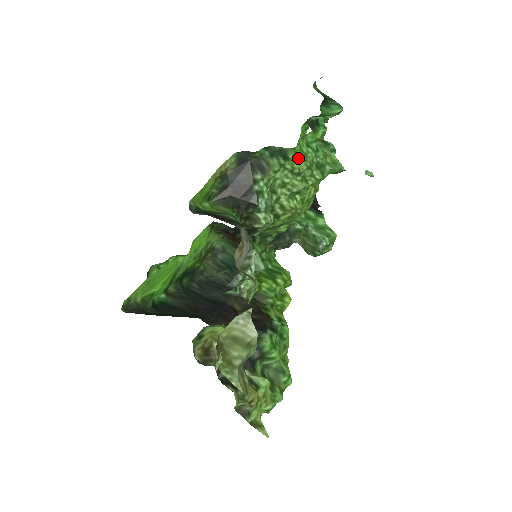
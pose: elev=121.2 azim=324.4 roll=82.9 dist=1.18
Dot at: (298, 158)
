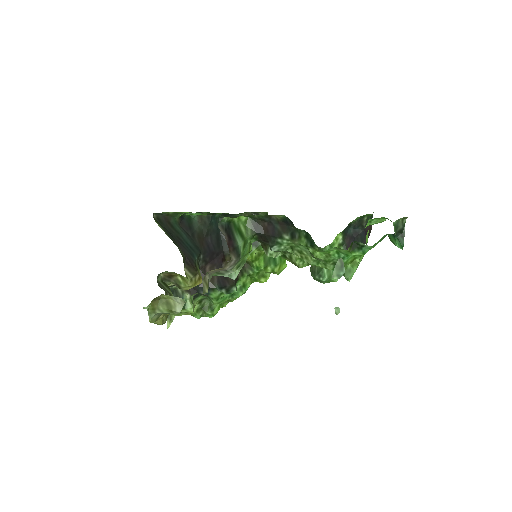
Dot at: (322, 252)
